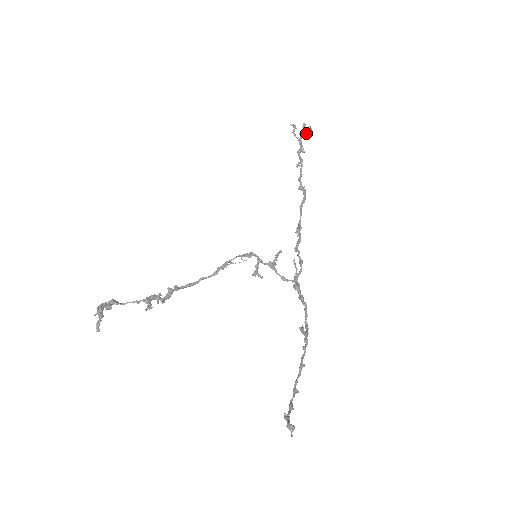
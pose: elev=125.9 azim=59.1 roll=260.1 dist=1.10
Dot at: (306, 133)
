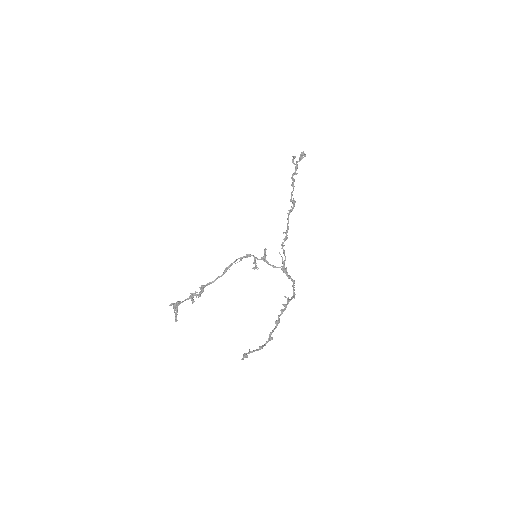
Dot at: (301, 159)
